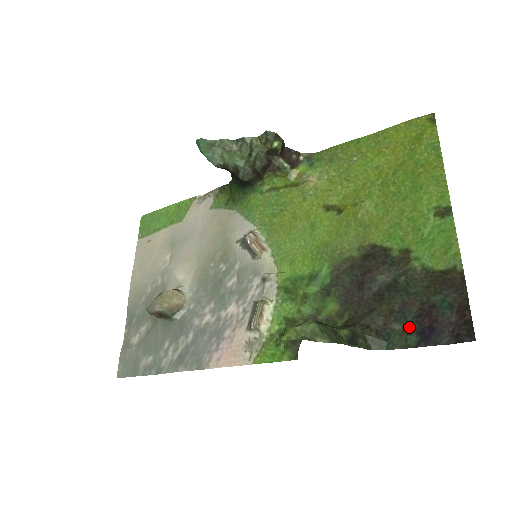
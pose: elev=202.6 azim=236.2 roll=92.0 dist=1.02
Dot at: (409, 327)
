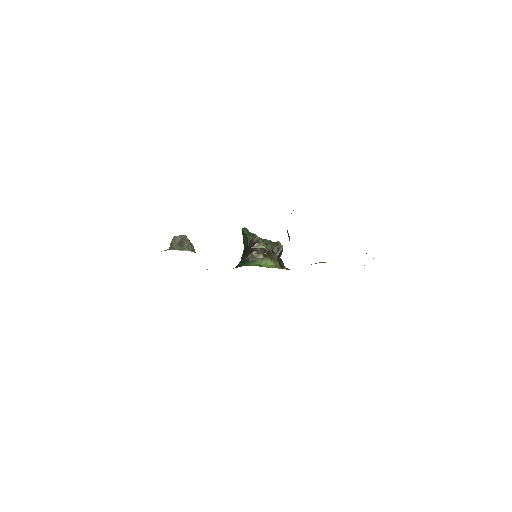
Dot at: occluded
